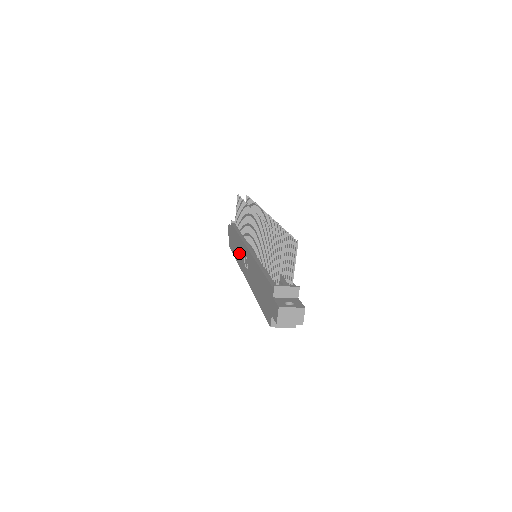
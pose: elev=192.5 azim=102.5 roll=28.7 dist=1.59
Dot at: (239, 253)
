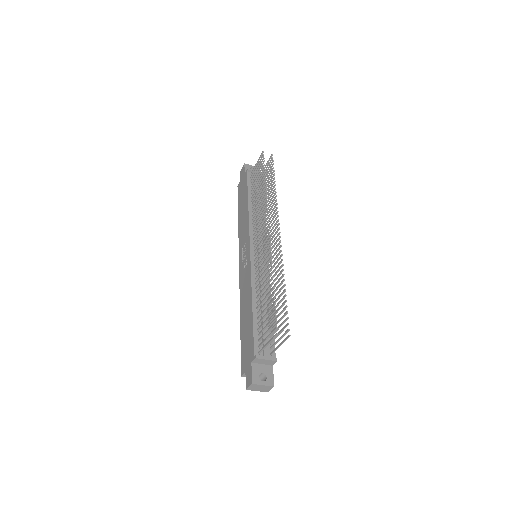
Dot at: (242, 230)
